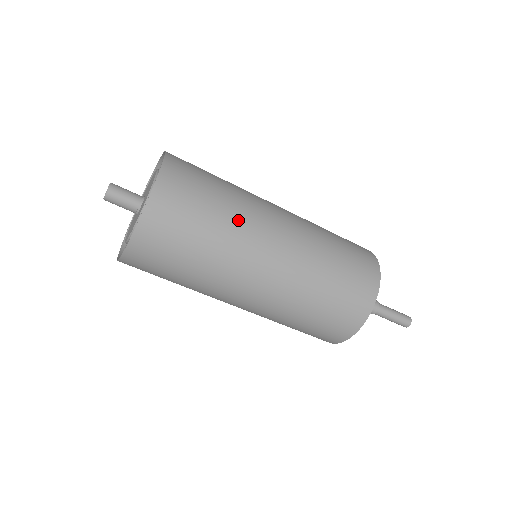
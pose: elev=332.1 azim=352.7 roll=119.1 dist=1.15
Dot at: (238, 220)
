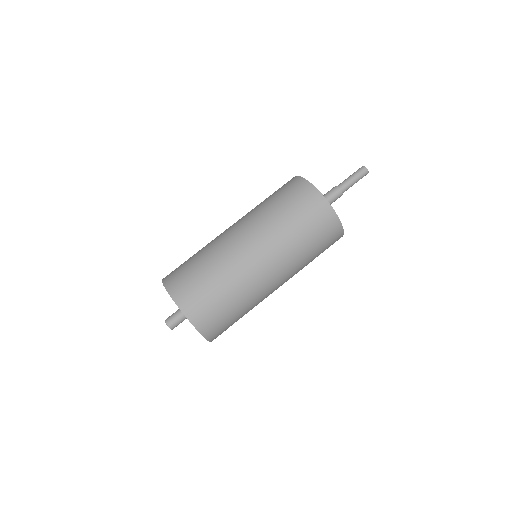
Dot at: (245, 294)
